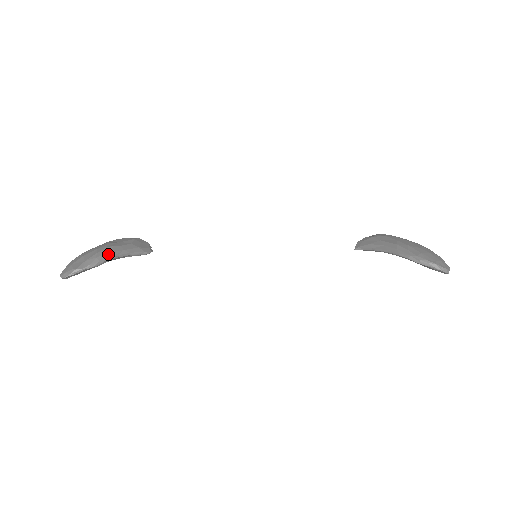
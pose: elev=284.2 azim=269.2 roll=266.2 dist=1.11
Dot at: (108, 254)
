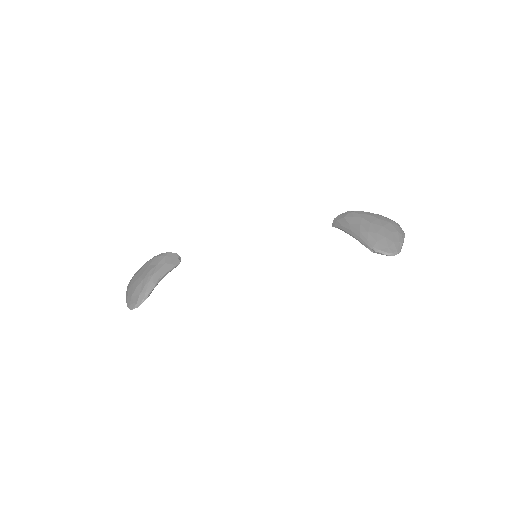
Dot at: (152, 284)
